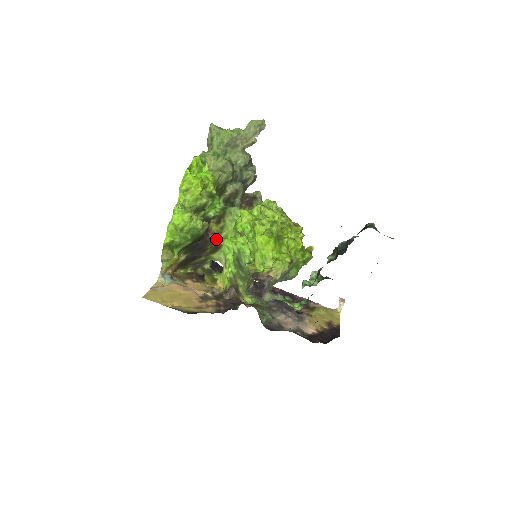
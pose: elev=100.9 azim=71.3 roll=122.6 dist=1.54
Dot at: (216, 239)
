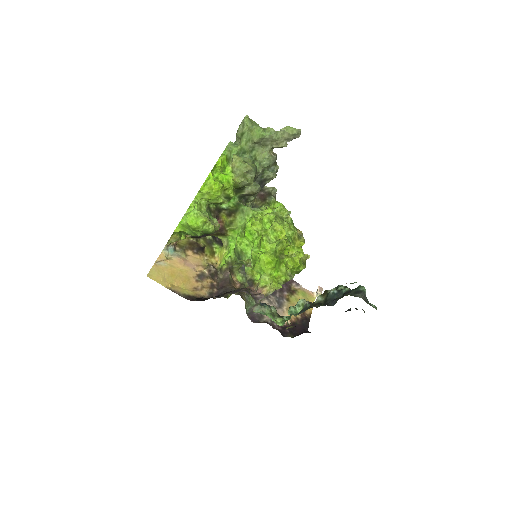
Dot at: (223, 229)
